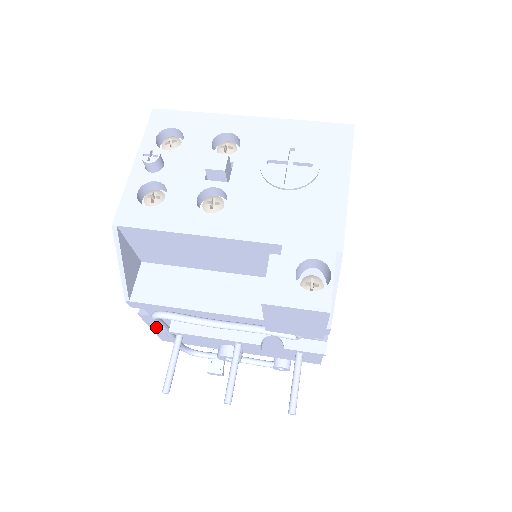
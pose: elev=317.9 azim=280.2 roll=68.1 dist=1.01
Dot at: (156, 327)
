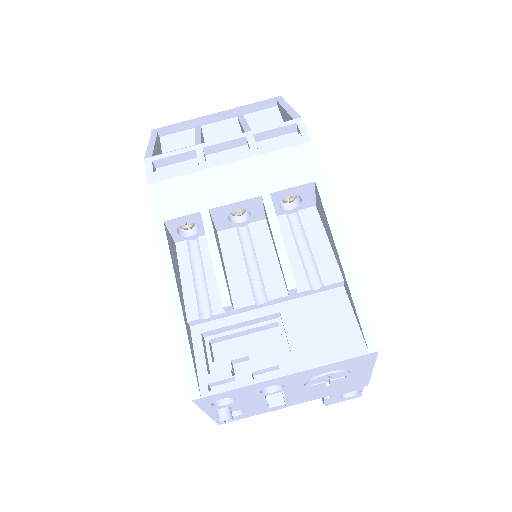
Dot at: occluded
